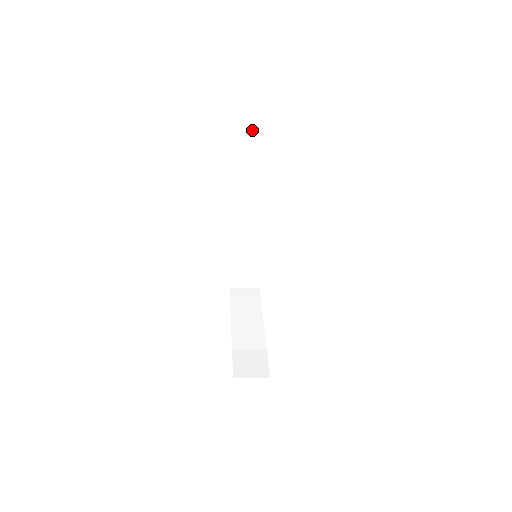
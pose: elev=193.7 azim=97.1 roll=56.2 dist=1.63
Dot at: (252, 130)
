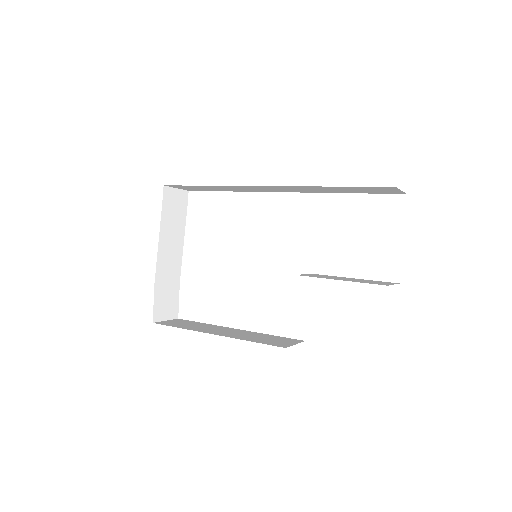
Dot at: (378, 188)
